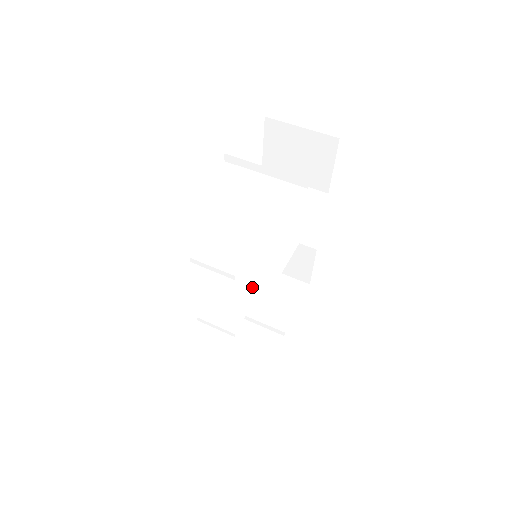
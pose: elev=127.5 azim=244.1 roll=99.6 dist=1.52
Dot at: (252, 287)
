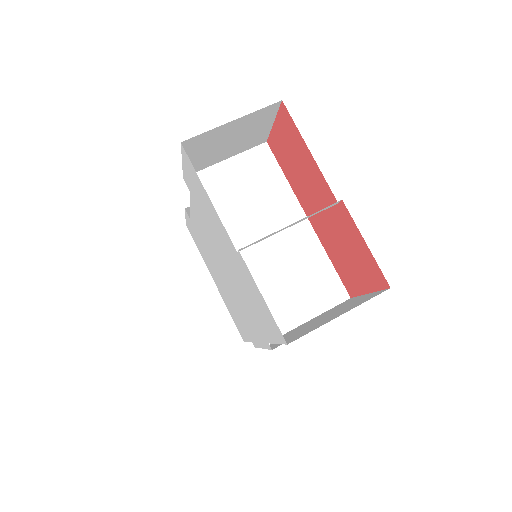
Dot at: occluded
